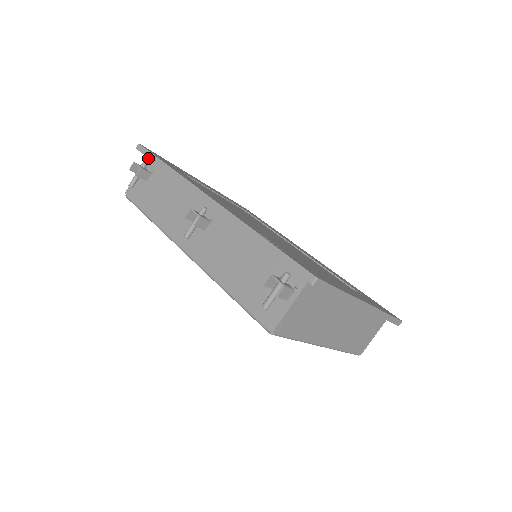
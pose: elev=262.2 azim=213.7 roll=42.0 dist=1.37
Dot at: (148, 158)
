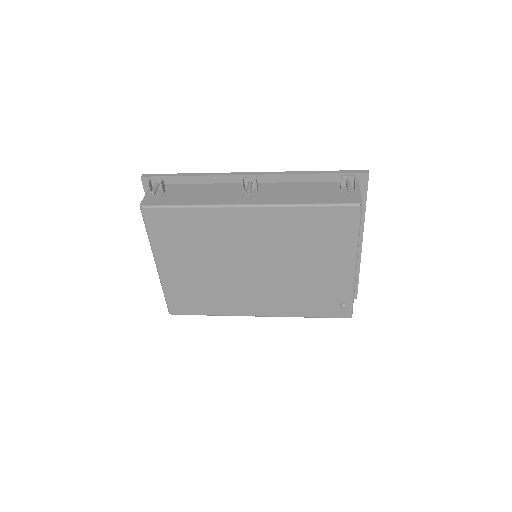
Dot at: occluded
